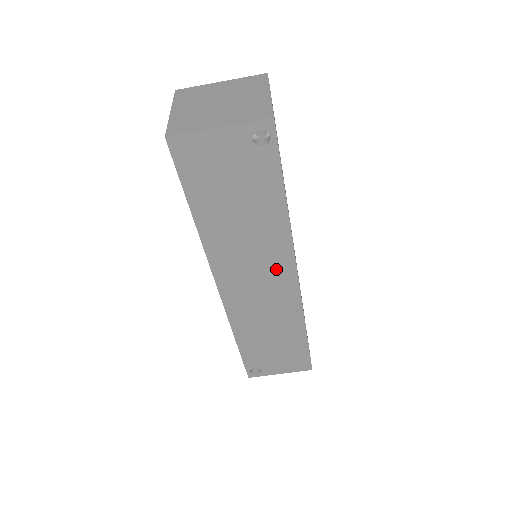
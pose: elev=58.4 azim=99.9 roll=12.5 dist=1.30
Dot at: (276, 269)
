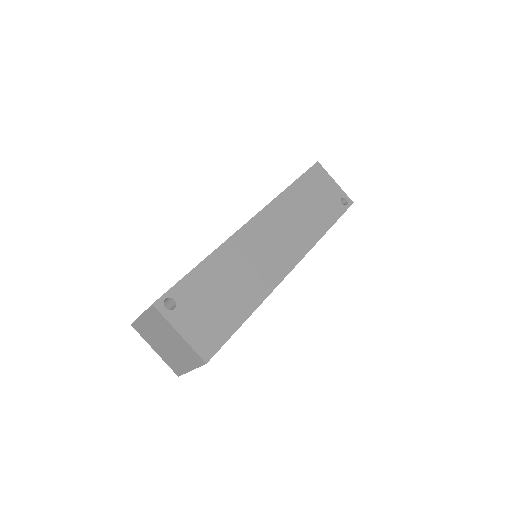
Dot at: (290, 249)
